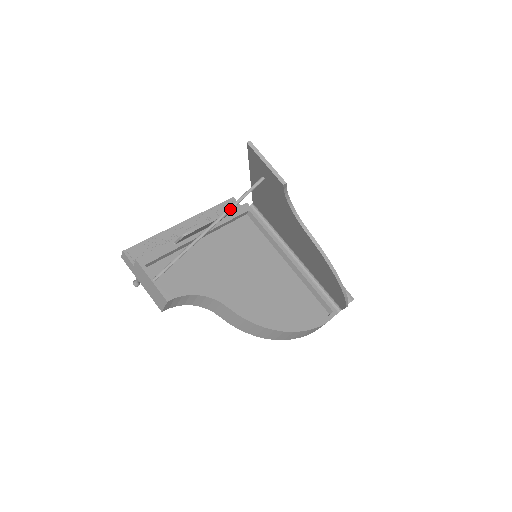
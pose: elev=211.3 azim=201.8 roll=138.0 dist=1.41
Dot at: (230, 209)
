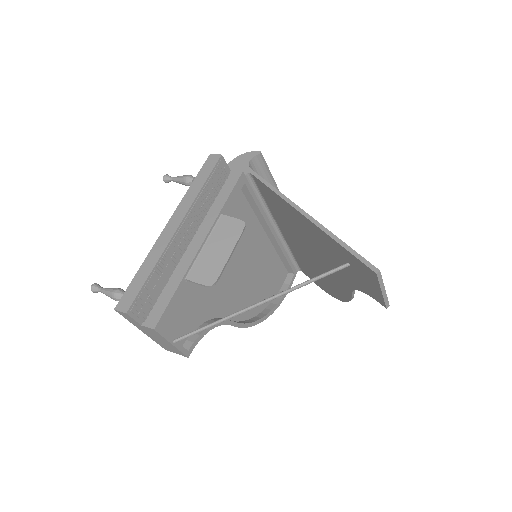
Dot at: occluded
